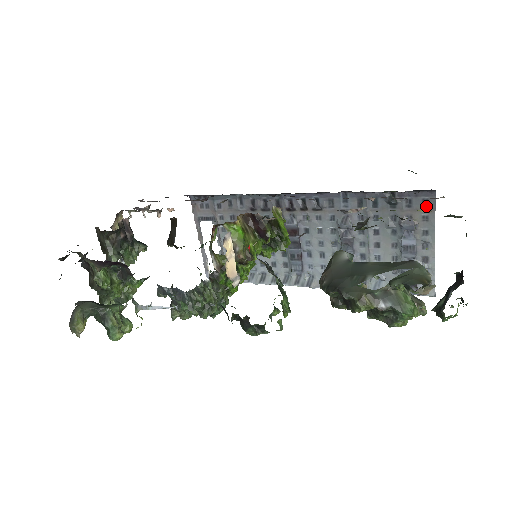
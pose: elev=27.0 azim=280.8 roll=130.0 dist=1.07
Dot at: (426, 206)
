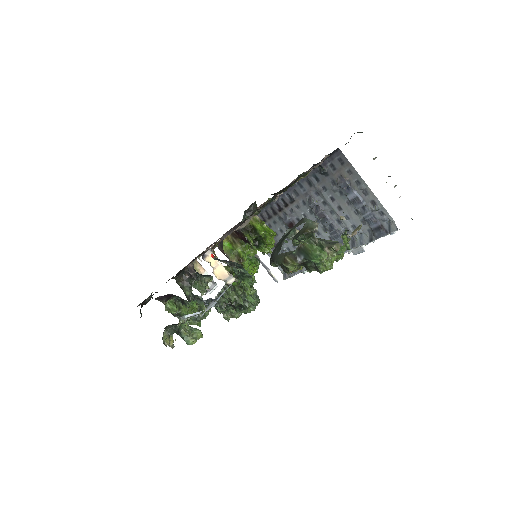
Dot at: (343, 163)
